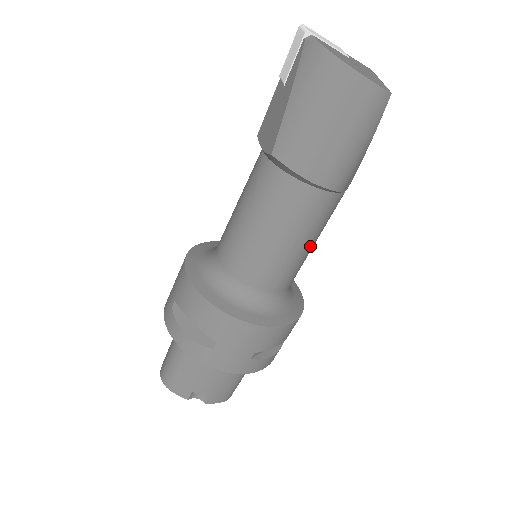
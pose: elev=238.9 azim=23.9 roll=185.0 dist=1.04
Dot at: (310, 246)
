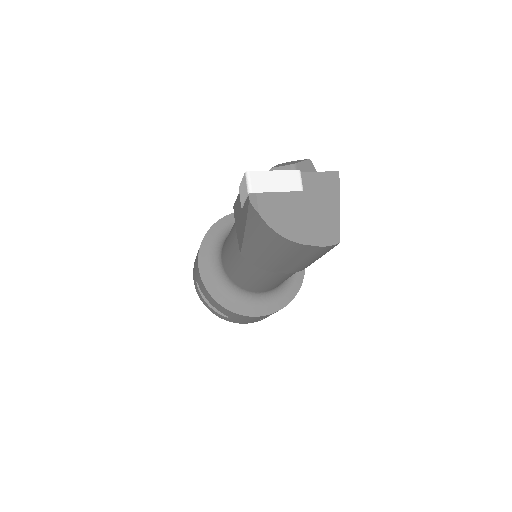
Dot at: occluded
